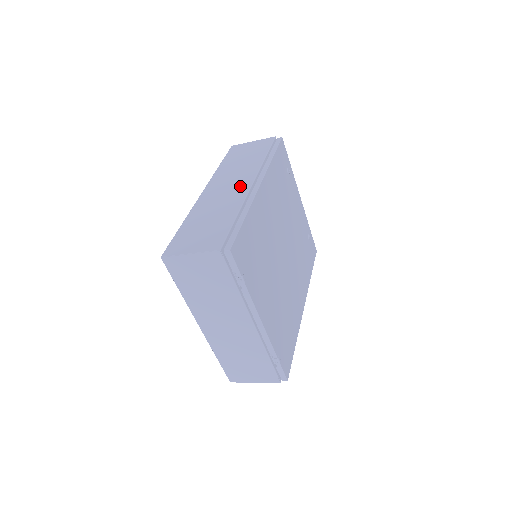
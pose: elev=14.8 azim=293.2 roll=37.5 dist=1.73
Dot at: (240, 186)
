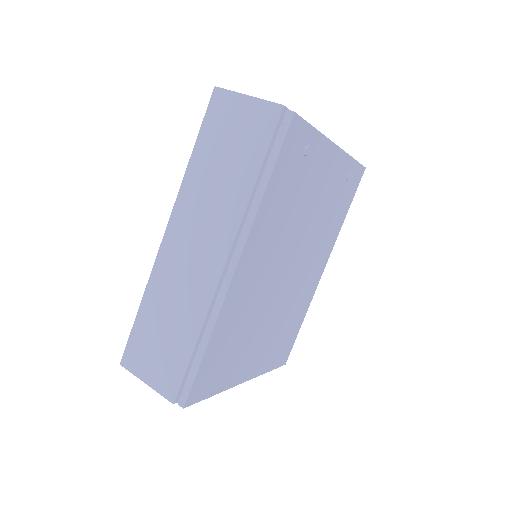
Dot at: (208, 261)
